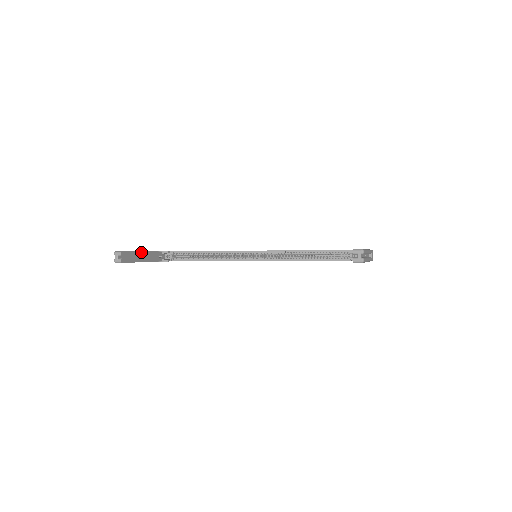
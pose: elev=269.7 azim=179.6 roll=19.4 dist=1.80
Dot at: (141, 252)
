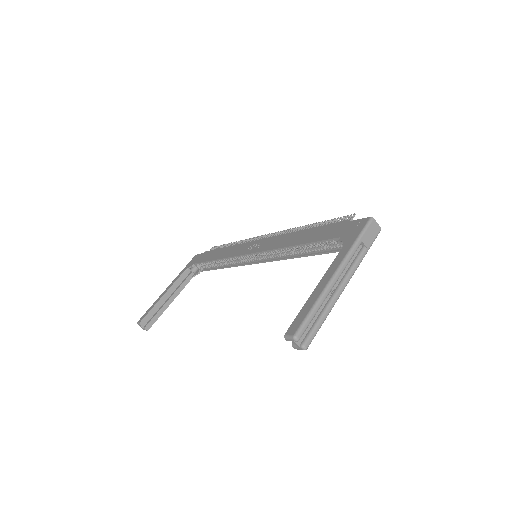
Dot at: (163, 297)
